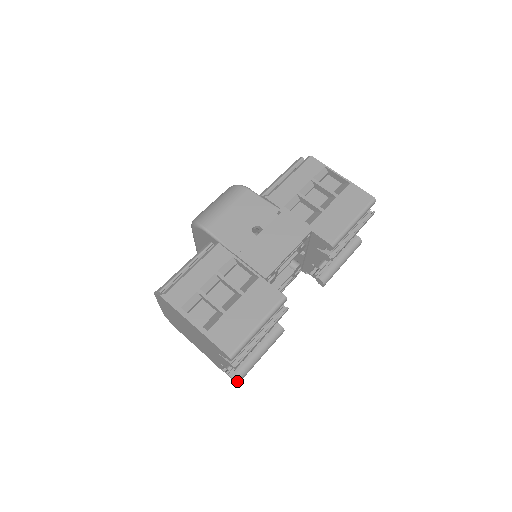
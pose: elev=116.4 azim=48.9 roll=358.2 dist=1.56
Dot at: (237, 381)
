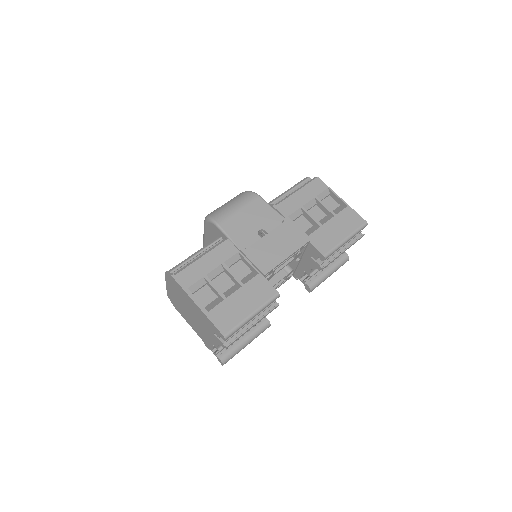
Dot at: (223, 362)
